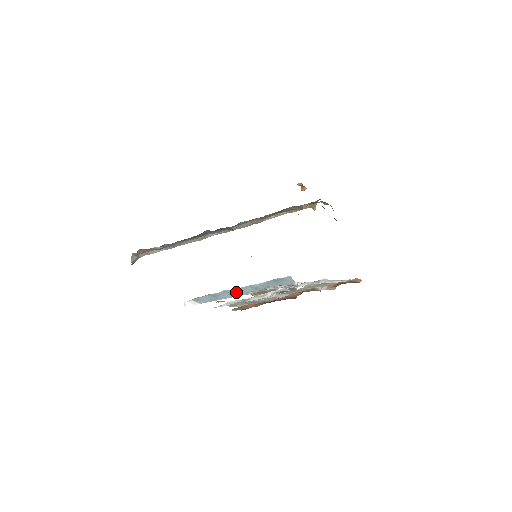
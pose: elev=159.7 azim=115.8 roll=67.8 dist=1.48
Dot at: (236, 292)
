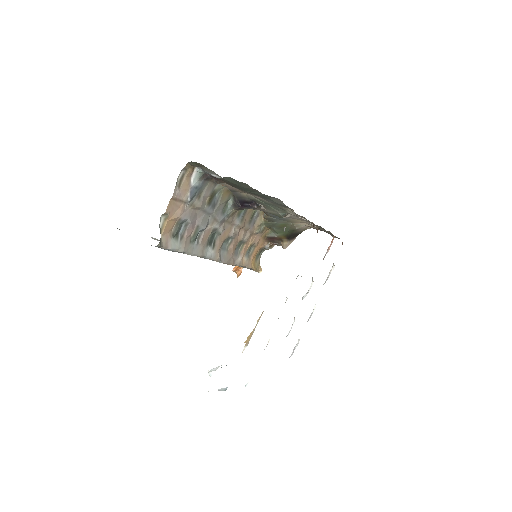
Dot at: occluded
